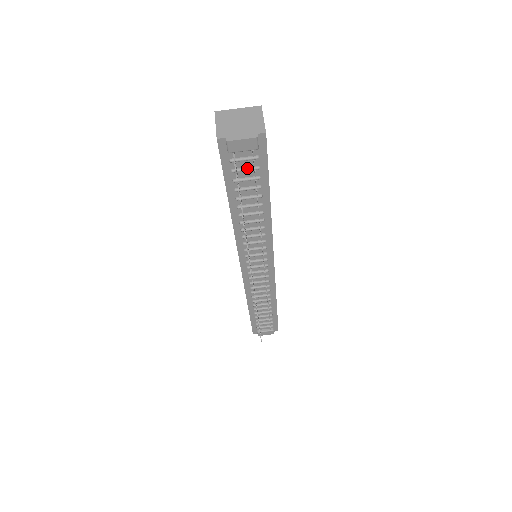
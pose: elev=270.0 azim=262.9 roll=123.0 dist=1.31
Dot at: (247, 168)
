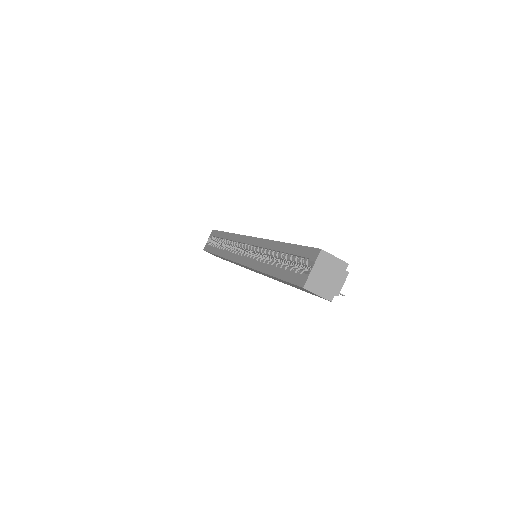
Dot at: occluded
